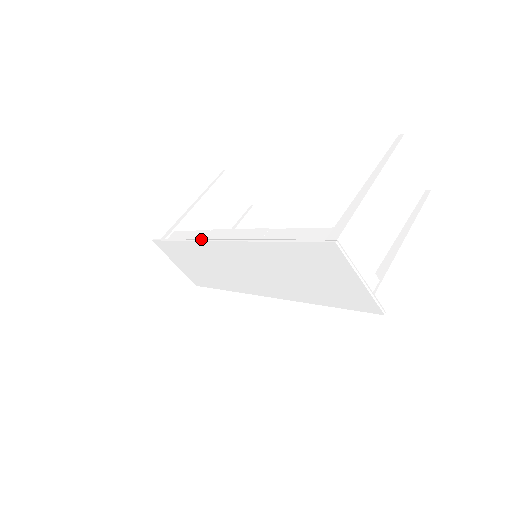
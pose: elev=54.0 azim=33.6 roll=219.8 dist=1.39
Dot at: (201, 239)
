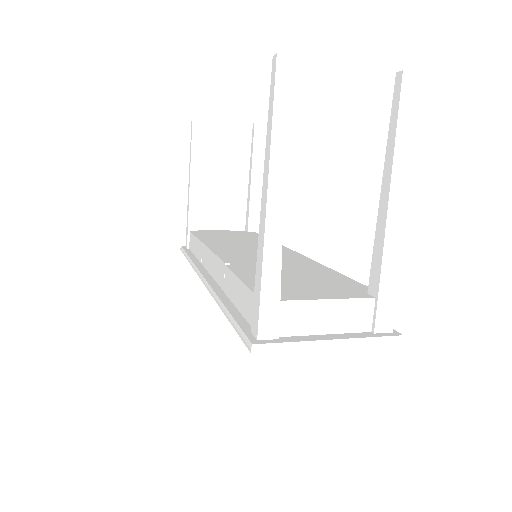
Dot at: (195, 269)
